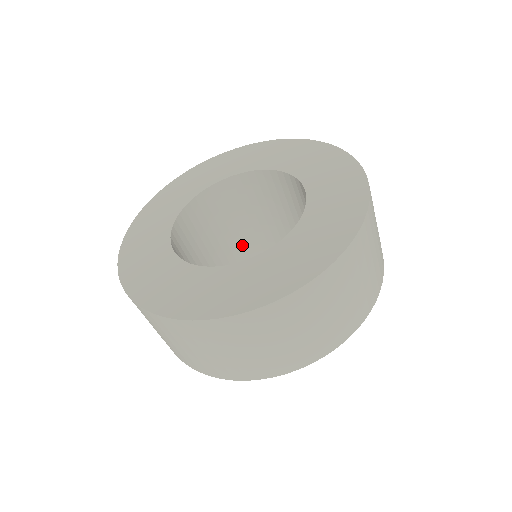
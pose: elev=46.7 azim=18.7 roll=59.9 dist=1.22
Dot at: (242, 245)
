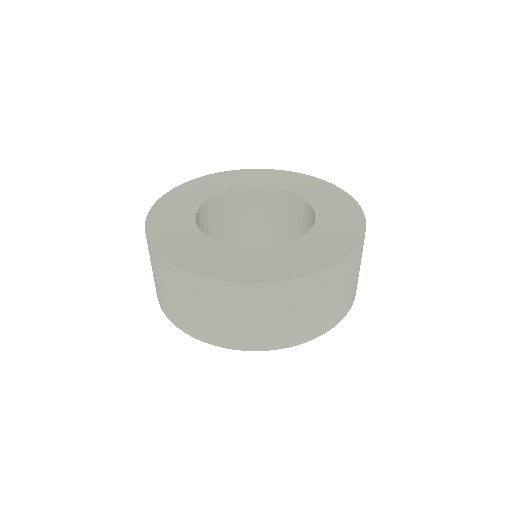
Dot at: occluded
